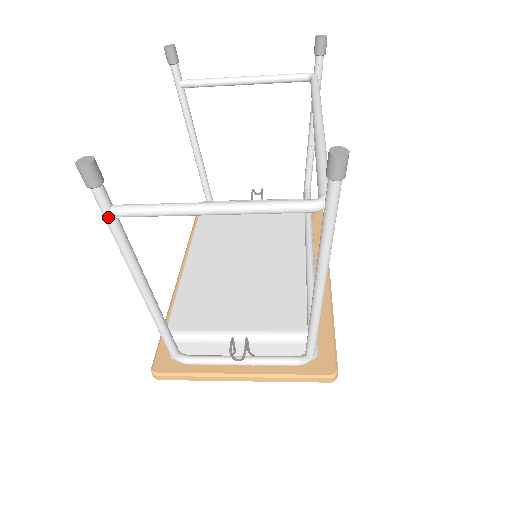
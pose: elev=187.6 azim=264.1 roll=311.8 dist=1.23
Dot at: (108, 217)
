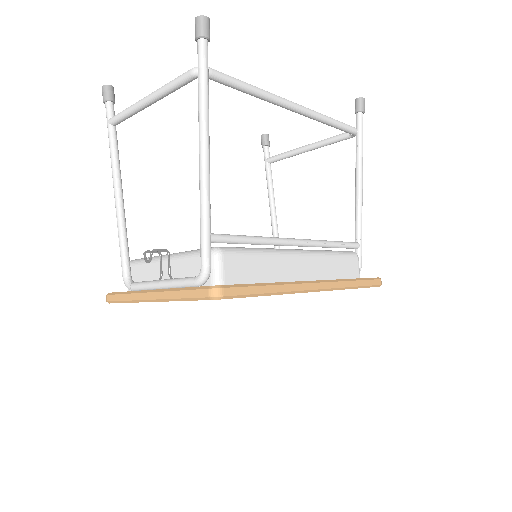
Dot at: (108, 124)
